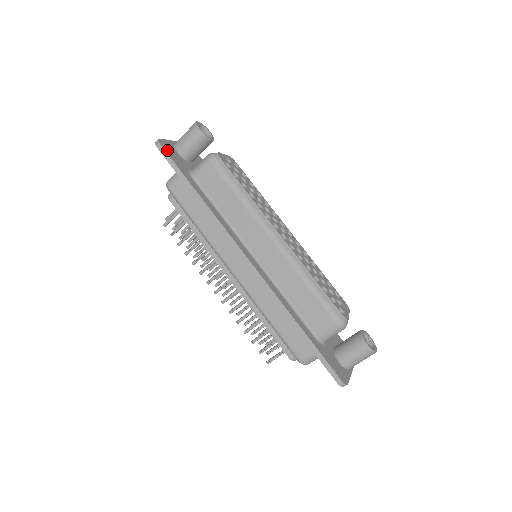
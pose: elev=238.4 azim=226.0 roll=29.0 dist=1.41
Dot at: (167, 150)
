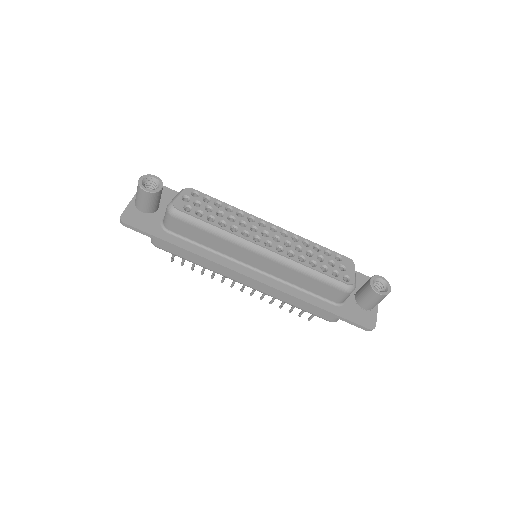
Dot at: (133, 223)
